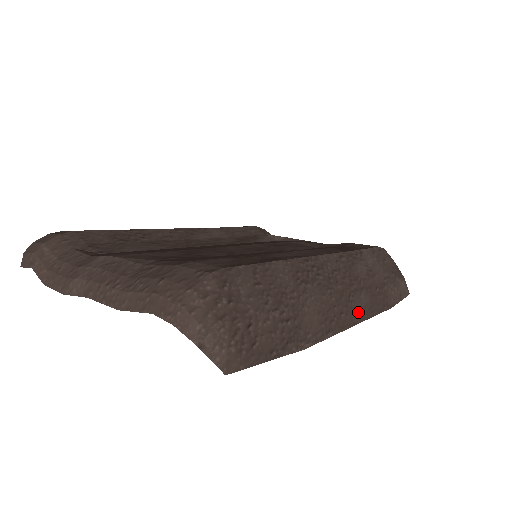
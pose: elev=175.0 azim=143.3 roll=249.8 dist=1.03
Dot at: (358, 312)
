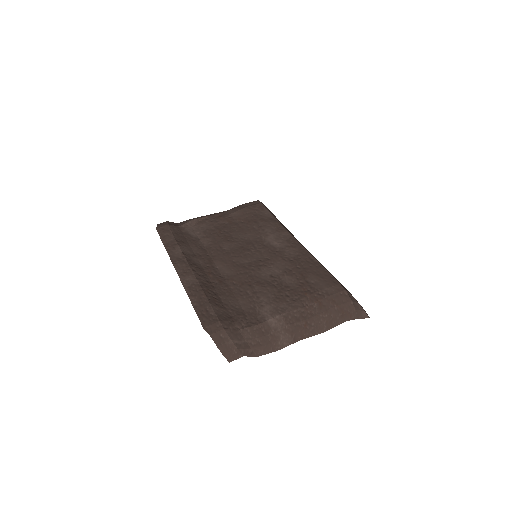
Dot at: occluded
